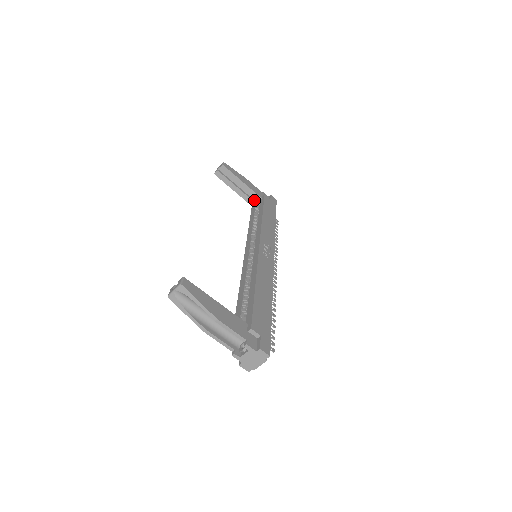
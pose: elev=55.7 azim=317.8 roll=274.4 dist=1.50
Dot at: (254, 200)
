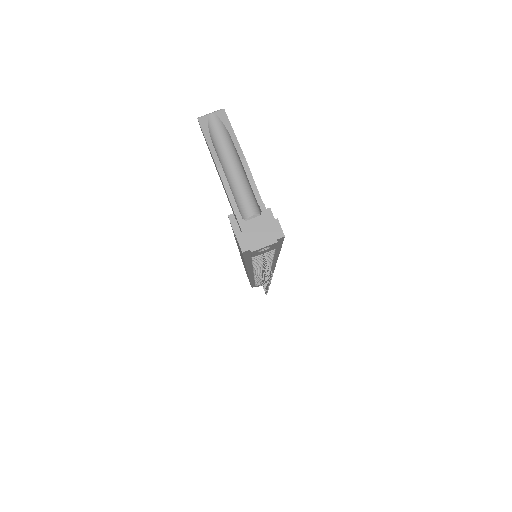
Dot at: occluded
